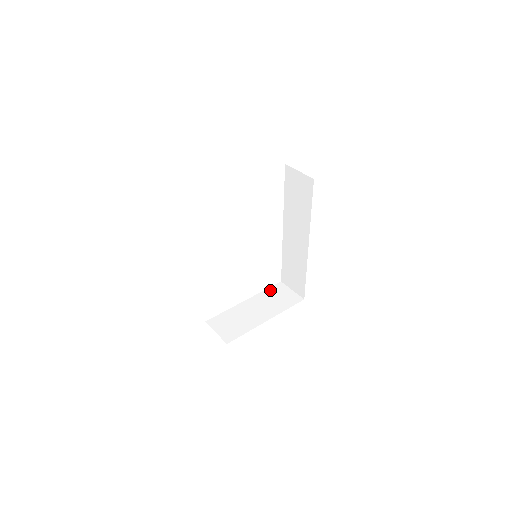
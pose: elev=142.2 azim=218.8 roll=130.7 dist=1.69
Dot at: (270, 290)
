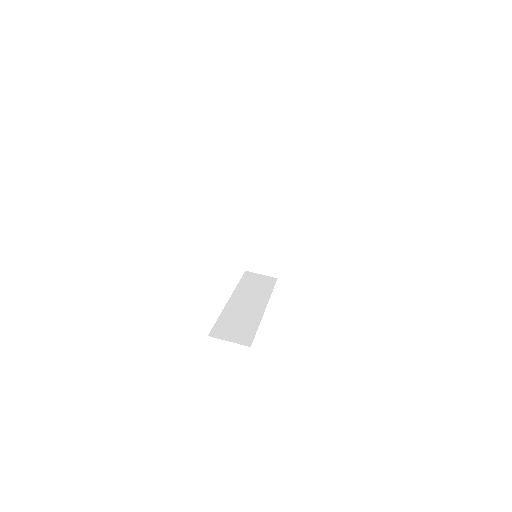
Dot at: (261, 202)
